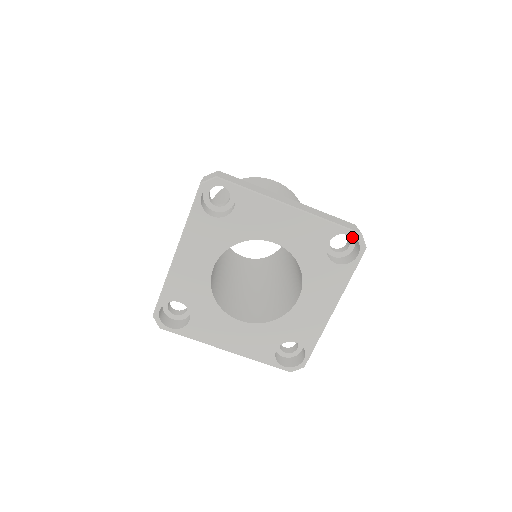
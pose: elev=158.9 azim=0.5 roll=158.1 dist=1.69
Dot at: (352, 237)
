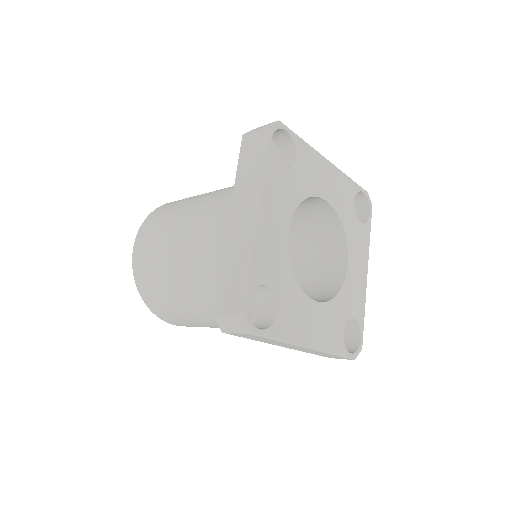
Dot at: occluded
